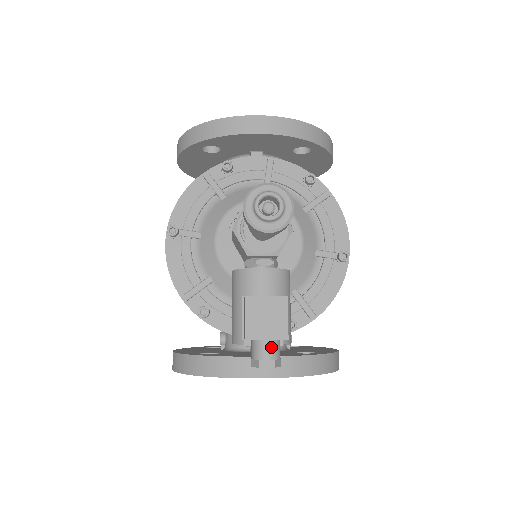
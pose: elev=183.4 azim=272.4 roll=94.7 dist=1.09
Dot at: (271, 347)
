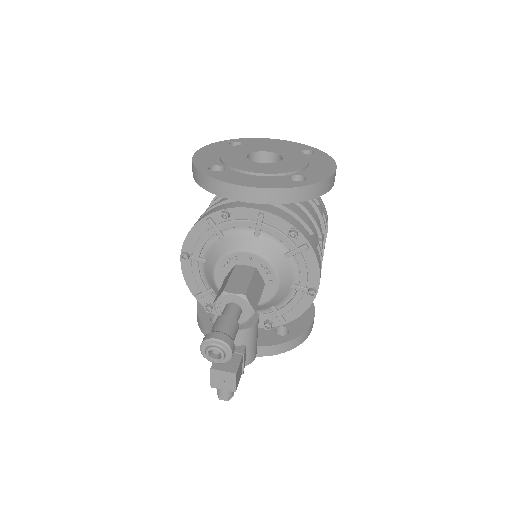
Dot at: (226, 393)
